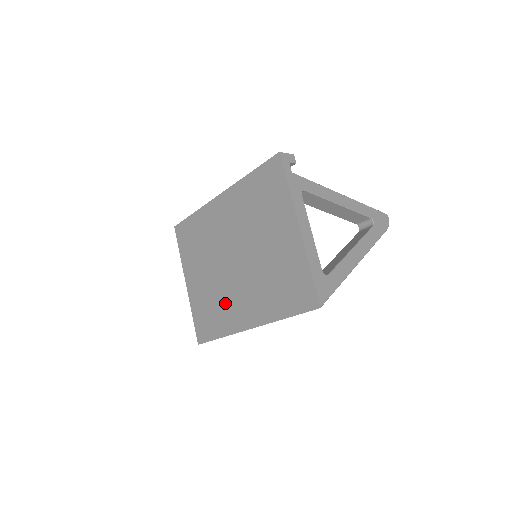
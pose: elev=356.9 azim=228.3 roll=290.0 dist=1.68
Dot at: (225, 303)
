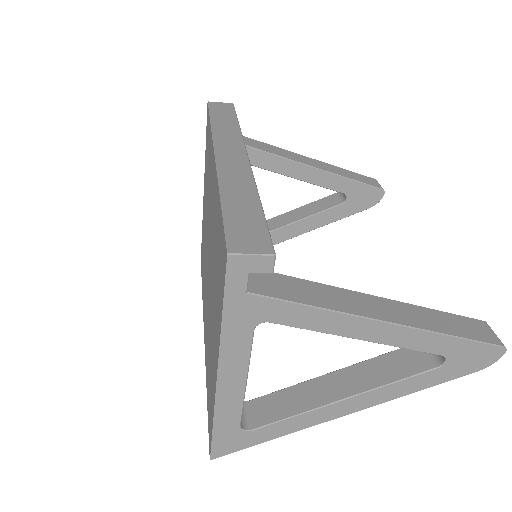
Dot at: (204, 277)
